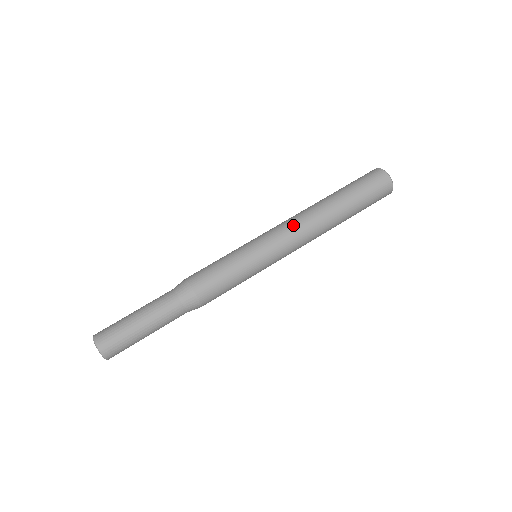
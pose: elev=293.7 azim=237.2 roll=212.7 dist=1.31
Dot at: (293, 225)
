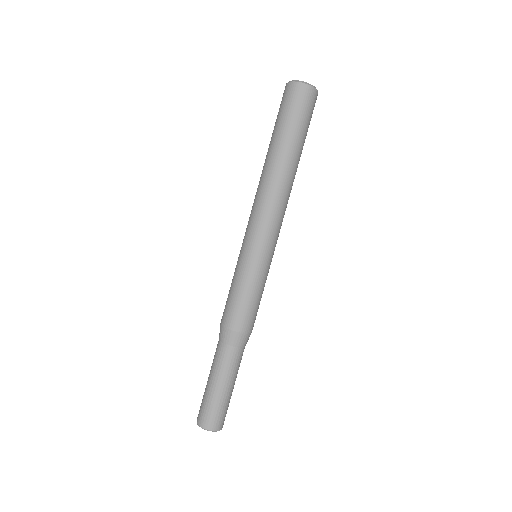
Dot at: (274, 210)
